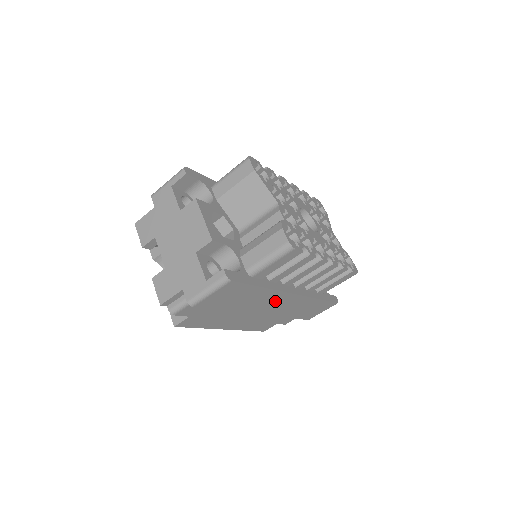
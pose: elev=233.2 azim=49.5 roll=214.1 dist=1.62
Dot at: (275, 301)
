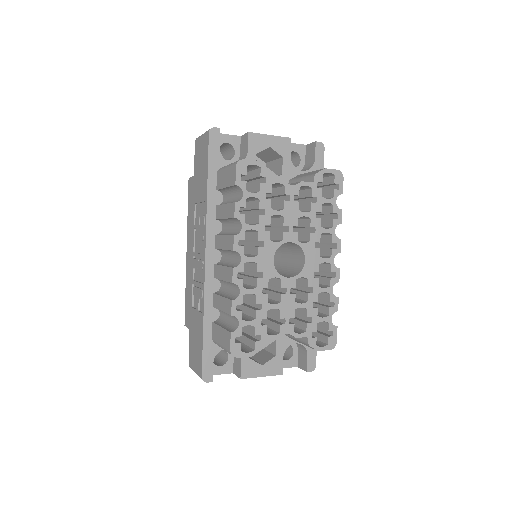
Dot at: occluded
